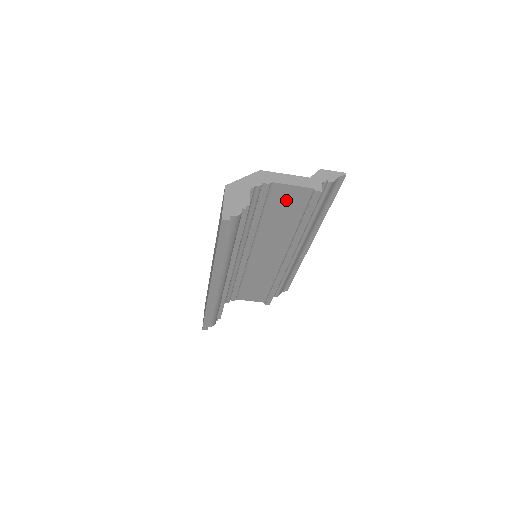
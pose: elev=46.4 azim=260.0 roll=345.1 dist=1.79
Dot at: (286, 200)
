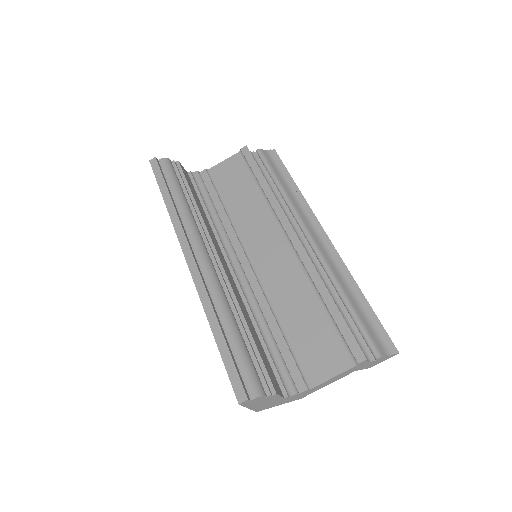
Dot at: (230, 175)
